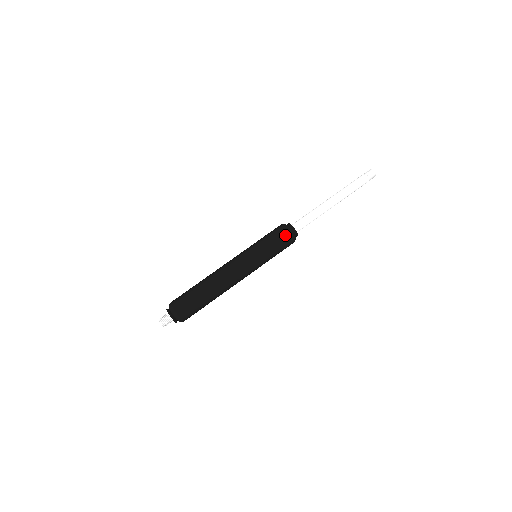
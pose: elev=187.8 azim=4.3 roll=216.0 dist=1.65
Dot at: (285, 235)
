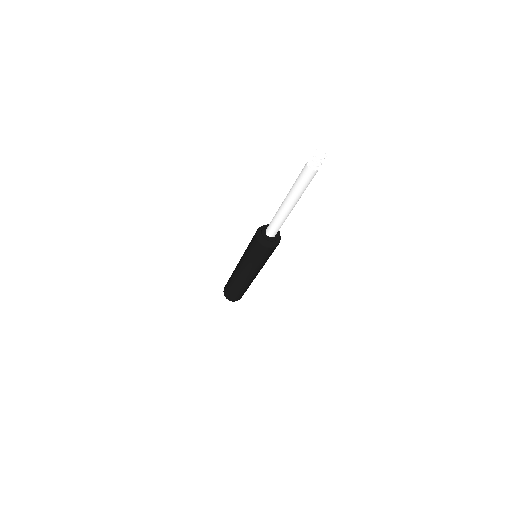
Dot at: (257, 245)
